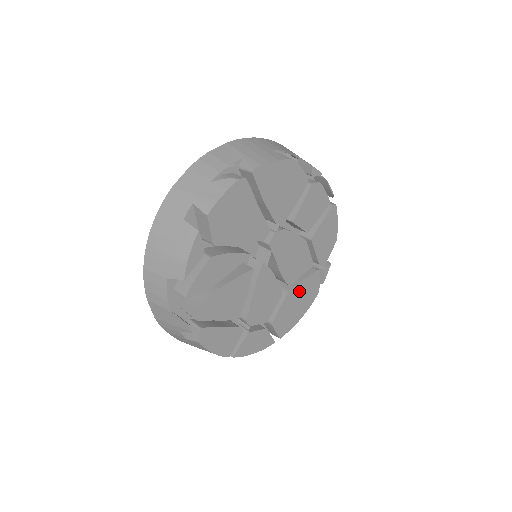
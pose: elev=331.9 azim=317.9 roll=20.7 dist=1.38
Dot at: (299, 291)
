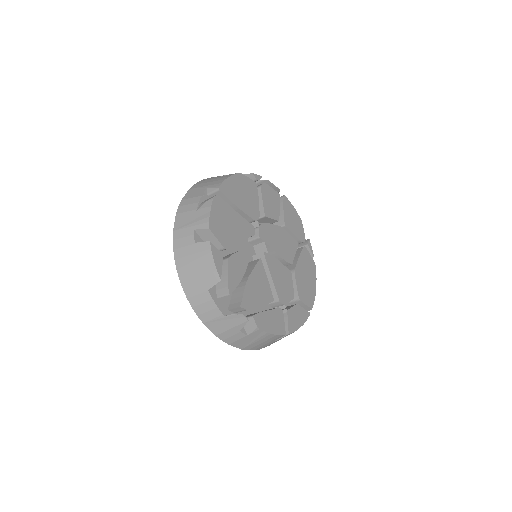
Dot at: (301, 267)
